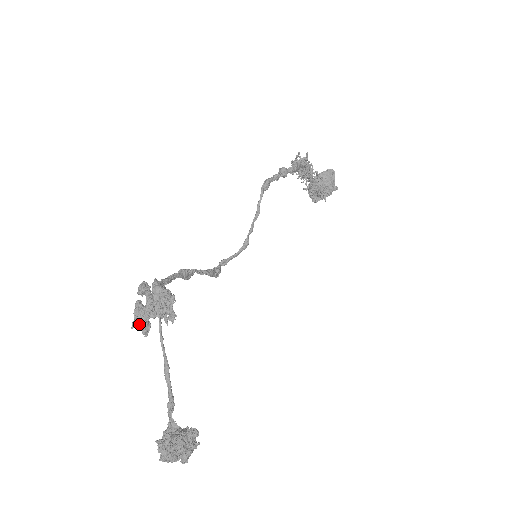
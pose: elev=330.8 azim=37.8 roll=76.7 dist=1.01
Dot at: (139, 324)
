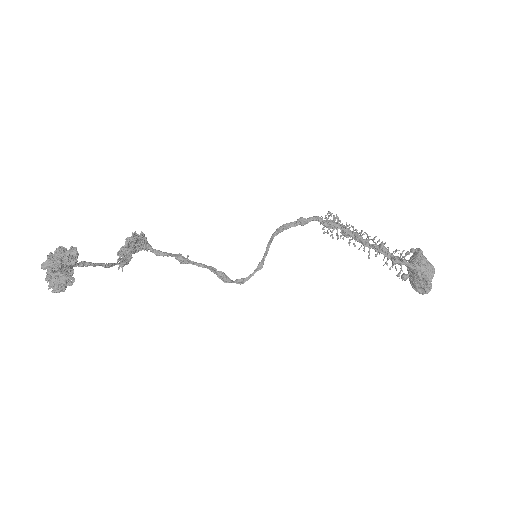
Dot at: (118, 255)
